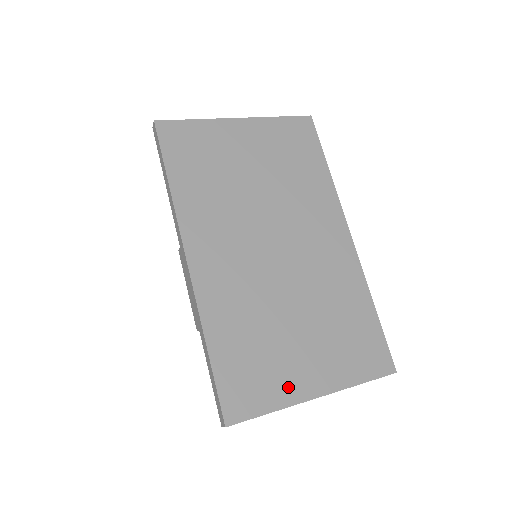
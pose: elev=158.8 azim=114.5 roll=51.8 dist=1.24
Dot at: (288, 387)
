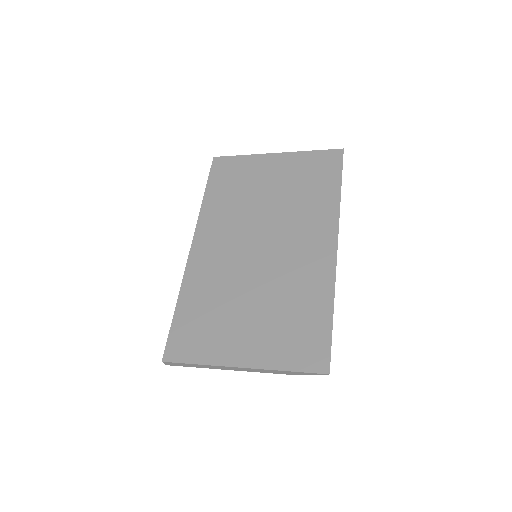
Dot at: (220, 351)
